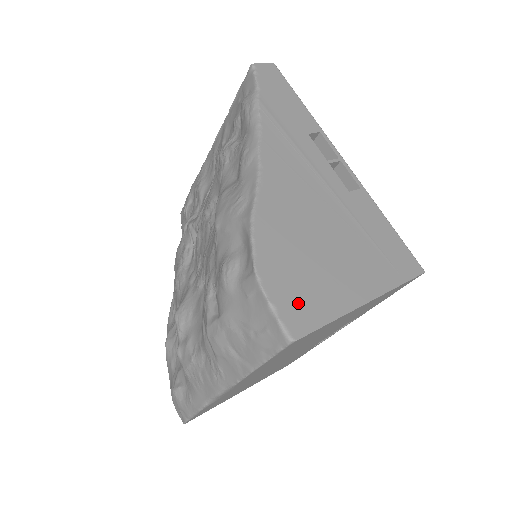
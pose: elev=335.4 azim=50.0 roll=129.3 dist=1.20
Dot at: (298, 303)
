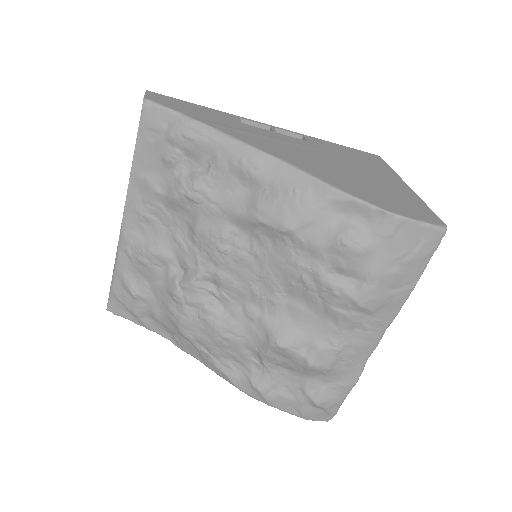
Dot at: (415, 210)
